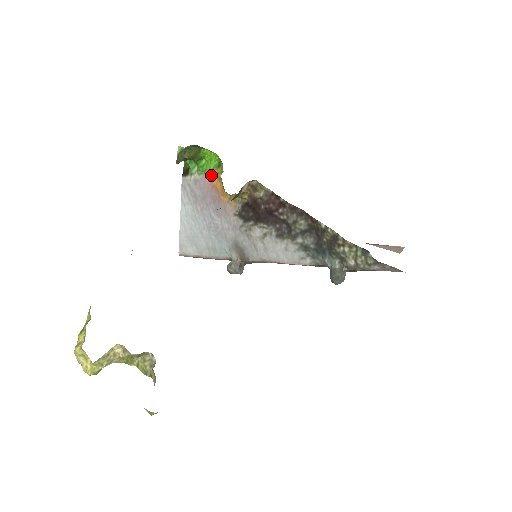
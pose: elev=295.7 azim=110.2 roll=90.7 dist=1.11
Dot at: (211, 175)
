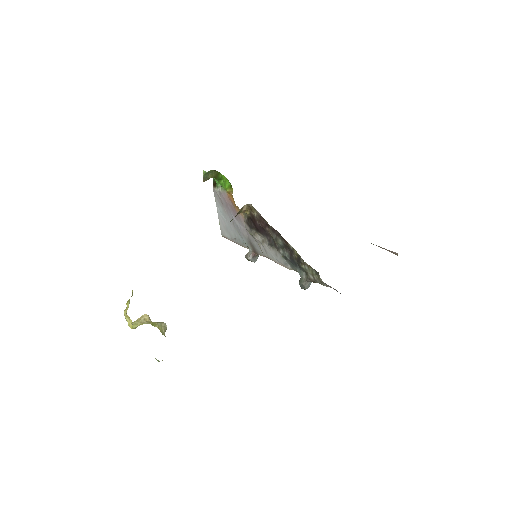
Dot at: (227, 192)
